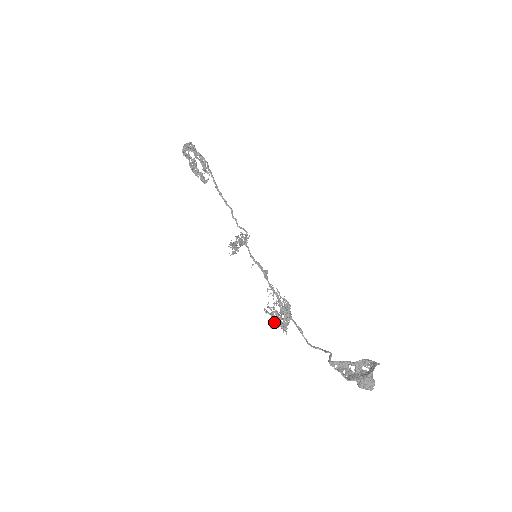
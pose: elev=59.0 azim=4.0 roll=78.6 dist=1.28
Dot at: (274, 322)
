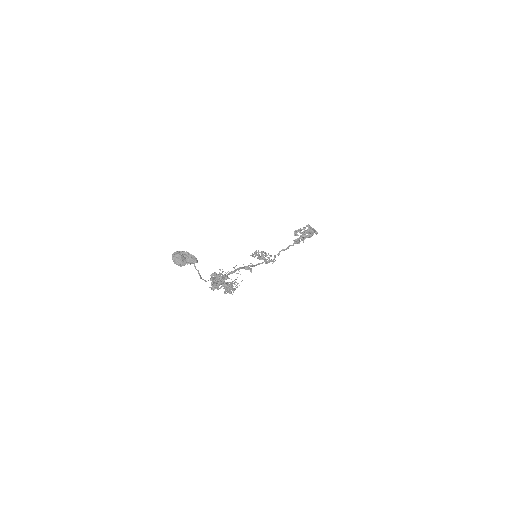
Dot at: occluded
